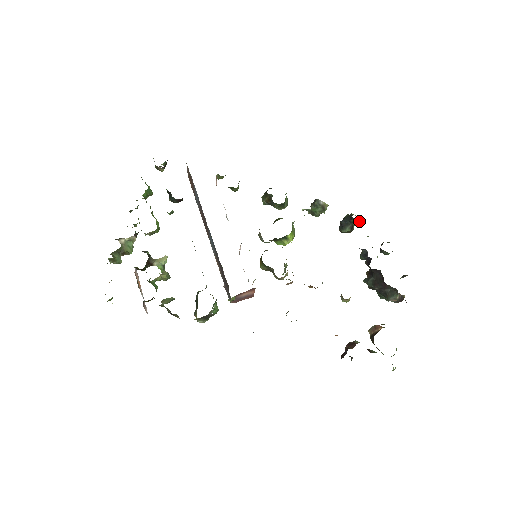
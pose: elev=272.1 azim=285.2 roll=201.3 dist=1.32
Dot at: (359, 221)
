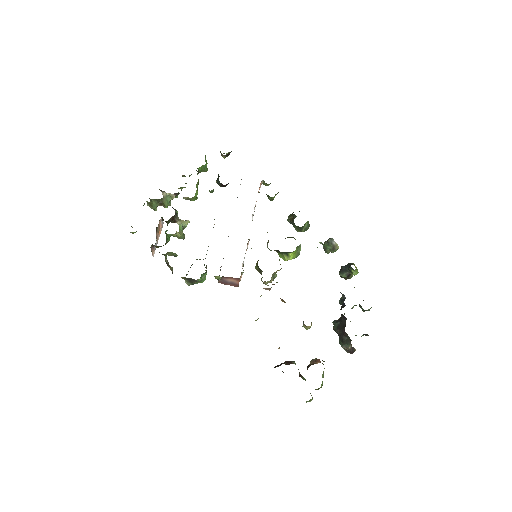
Dot at: (356, 272)
